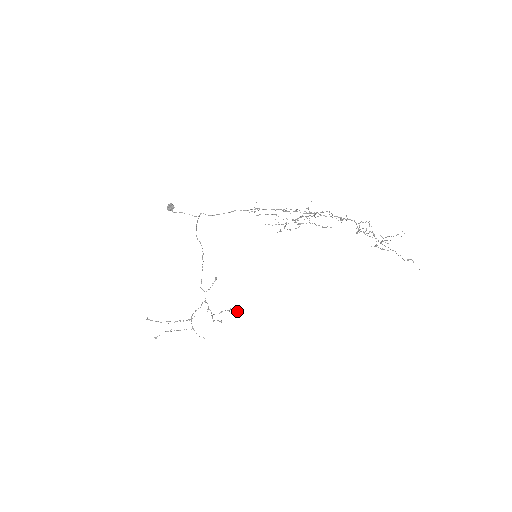
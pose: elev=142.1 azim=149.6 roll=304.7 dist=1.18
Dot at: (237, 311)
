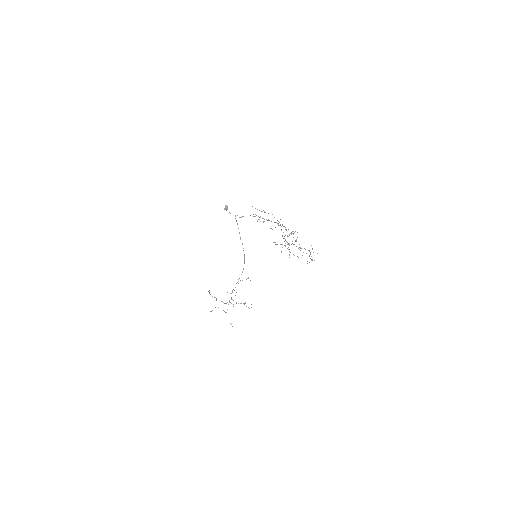
Dot at: occluded
